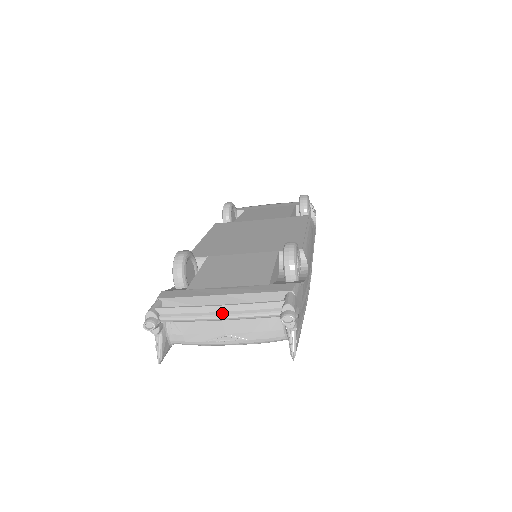
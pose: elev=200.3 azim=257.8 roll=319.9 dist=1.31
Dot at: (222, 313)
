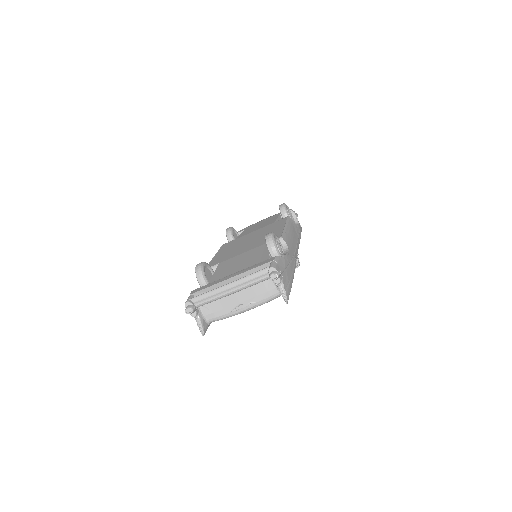
Dot at: (232, 288)
